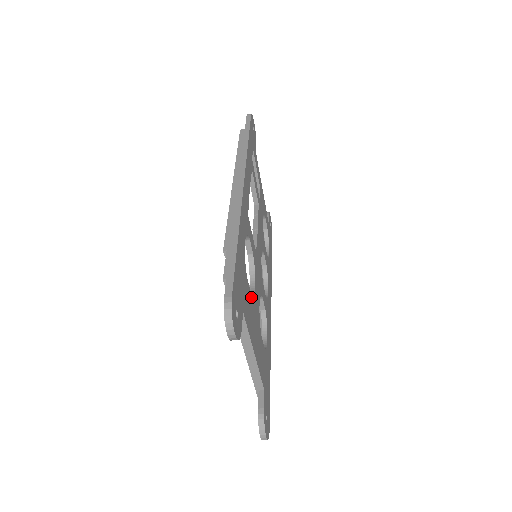
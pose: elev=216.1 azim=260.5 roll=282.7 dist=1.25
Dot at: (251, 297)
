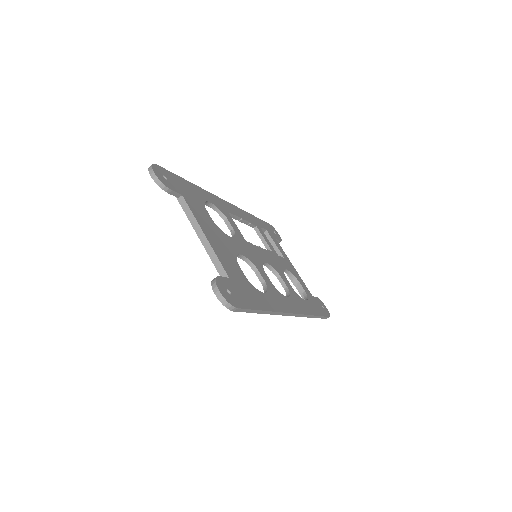
Dot at: (213, 223)
